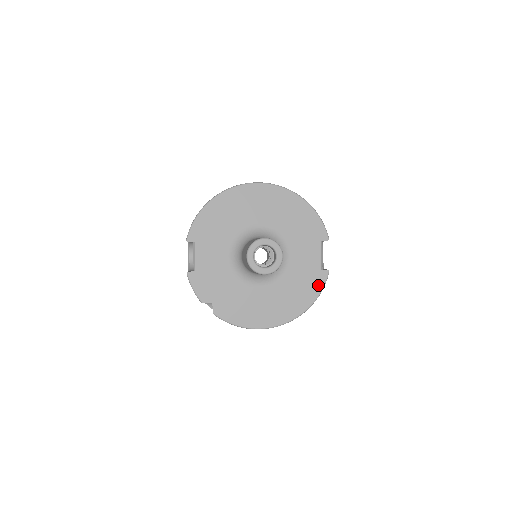
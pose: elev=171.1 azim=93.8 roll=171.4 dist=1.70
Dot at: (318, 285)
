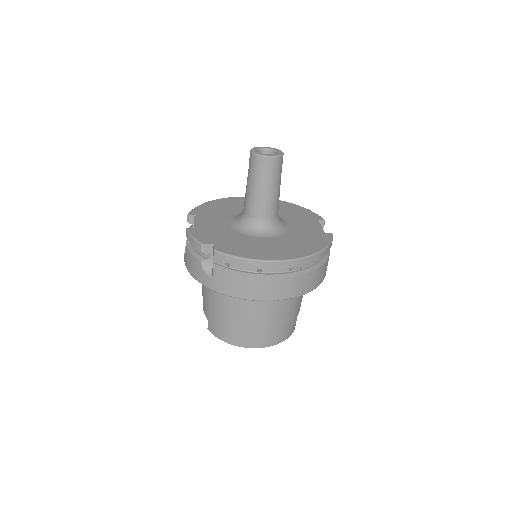
Dot at: (325, 240)
